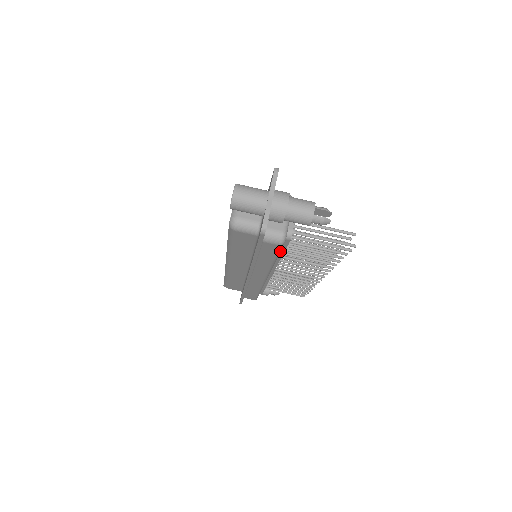
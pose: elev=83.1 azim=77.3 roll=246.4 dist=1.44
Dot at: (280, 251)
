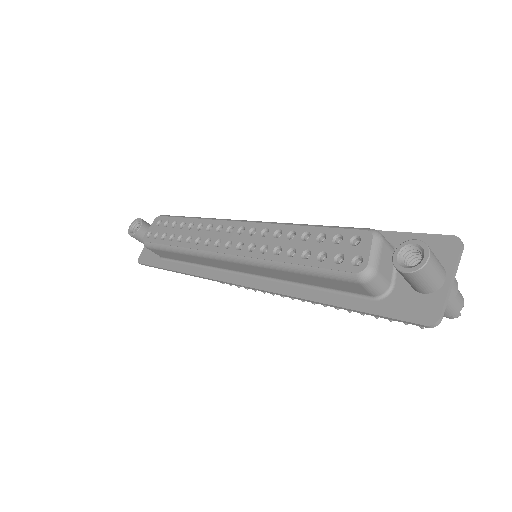
Dot at: occluded
